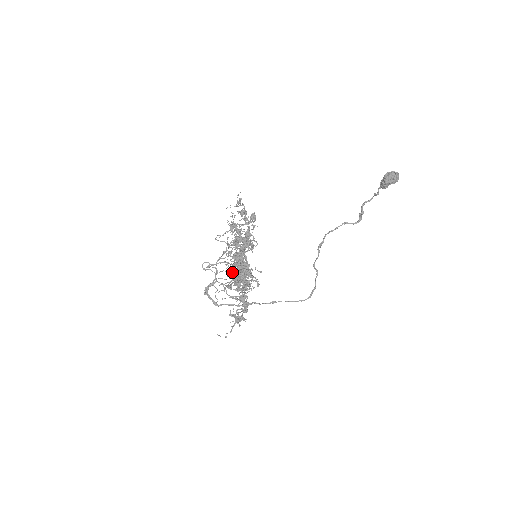
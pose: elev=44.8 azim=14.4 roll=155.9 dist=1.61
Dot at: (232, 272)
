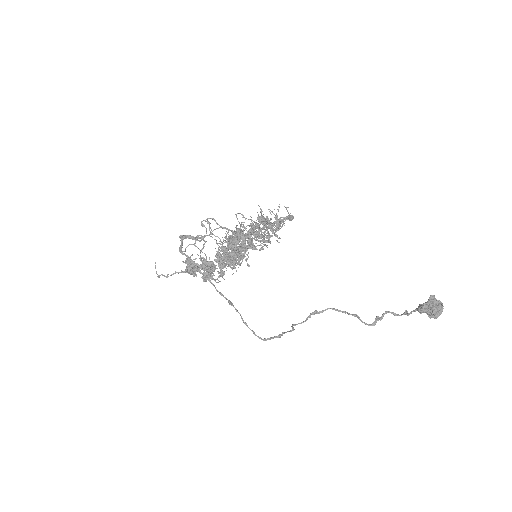
Dot at: occluded
